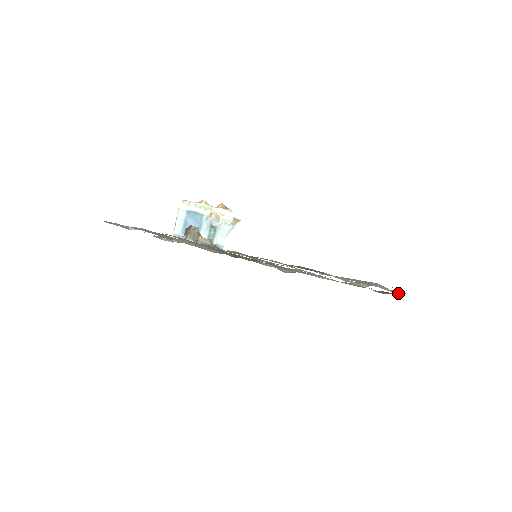
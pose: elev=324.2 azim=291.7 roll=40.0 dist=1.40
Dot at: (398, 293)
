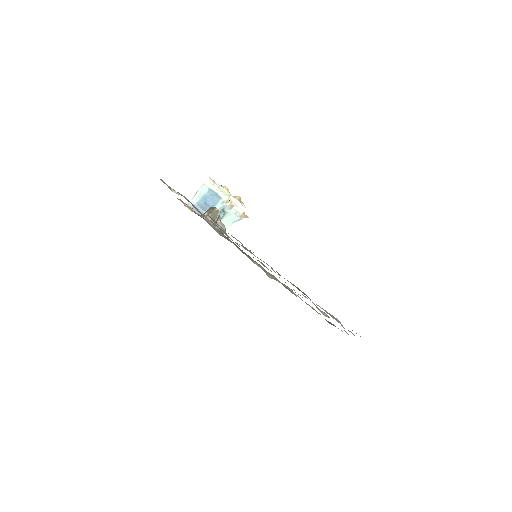
Dot at: occluded
